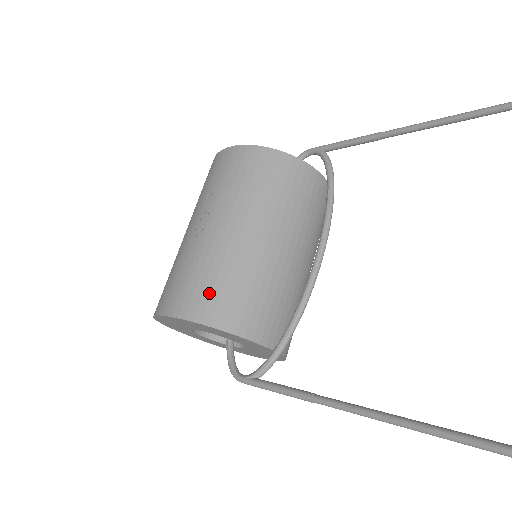
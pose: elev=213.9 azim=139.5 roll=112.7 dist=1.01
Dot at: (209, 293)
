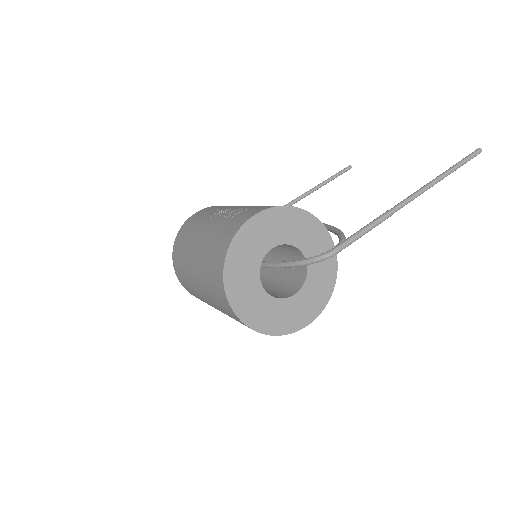
Dot at: occluded
